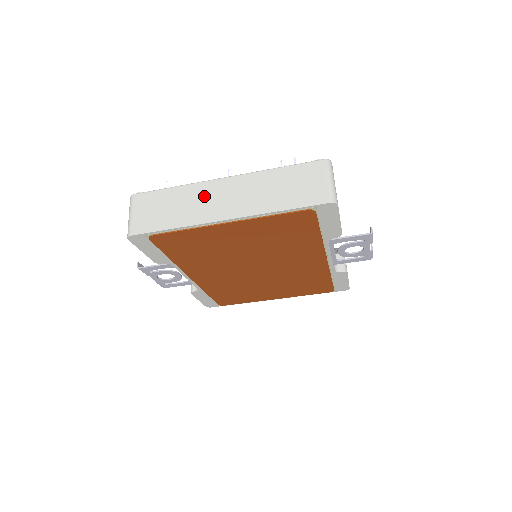
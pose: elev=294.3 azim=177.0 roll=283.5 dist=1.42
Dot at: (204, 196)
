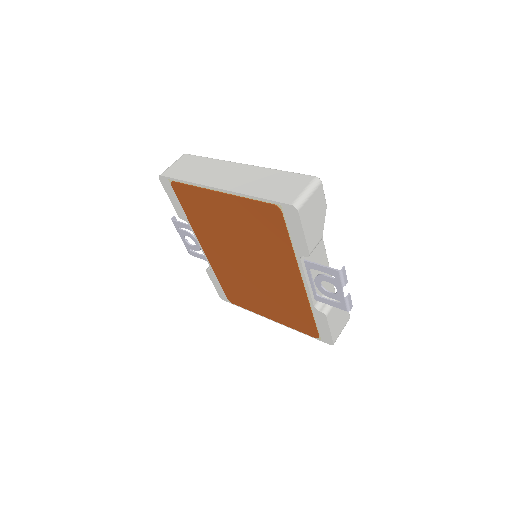
Dot at: (221, 170)
